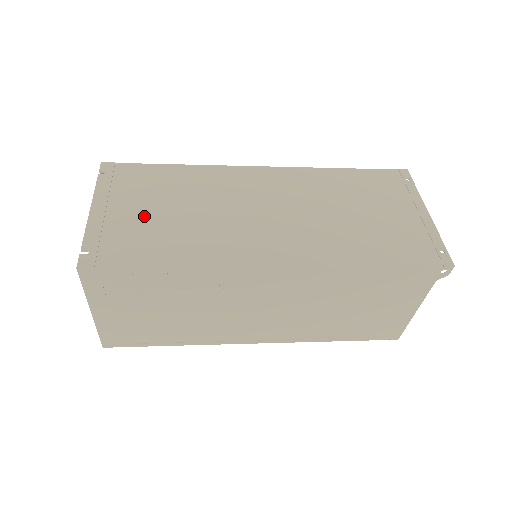
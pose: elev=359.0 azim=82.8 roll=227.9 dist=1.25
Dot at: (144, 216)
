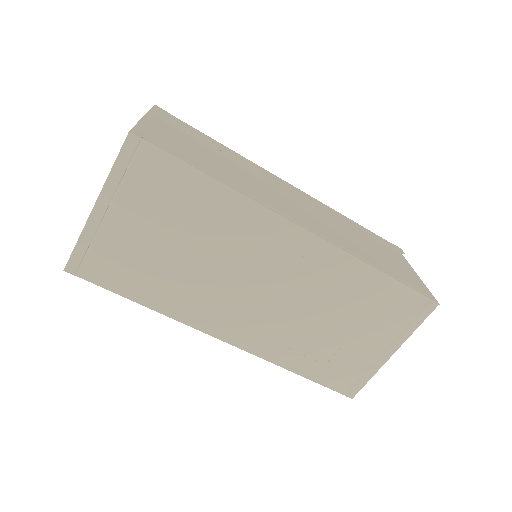
Dot at: occluded
